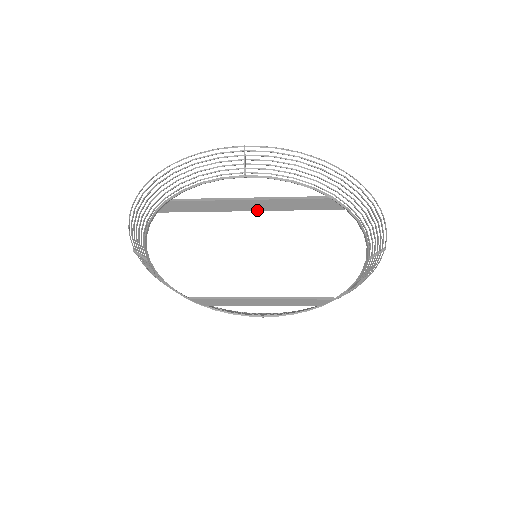
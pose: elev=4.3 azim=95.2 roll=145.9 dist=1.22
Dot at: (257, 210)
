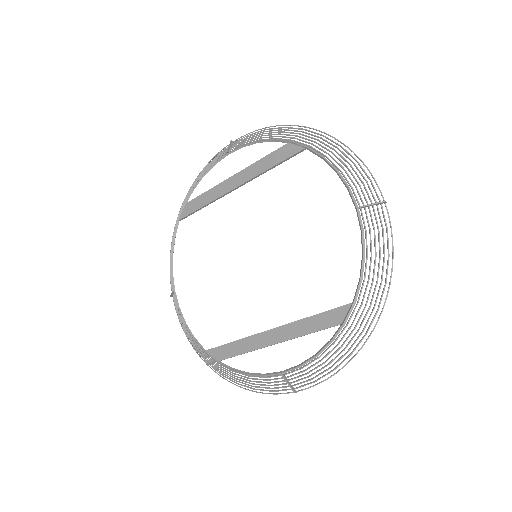
Dot at: (241, 184)
